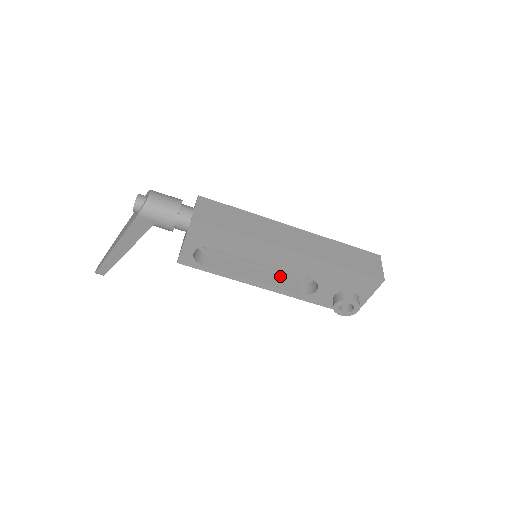
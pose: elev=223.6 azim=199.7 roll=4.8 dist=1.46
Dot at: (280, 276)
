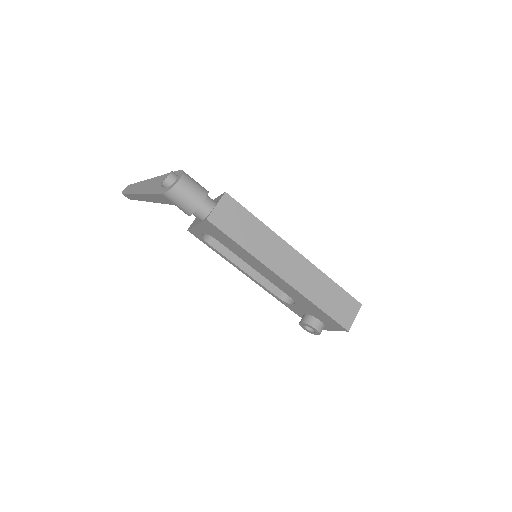
Dot at: occluded
